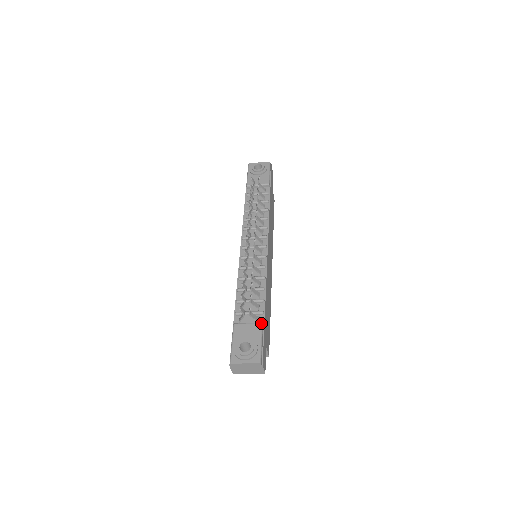
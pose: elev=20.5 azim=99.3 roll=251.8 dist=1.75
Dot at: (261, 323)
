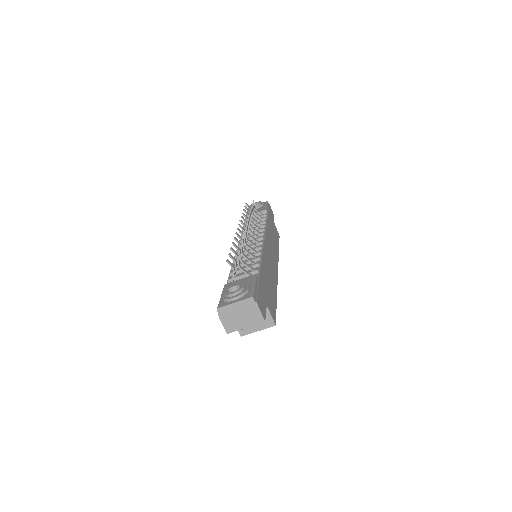
Dot at: (254, 274)
